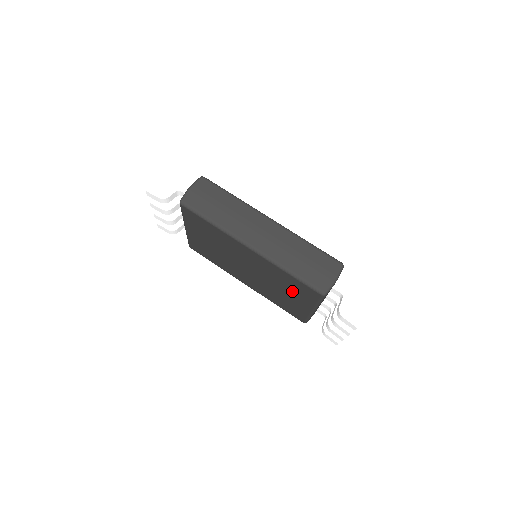
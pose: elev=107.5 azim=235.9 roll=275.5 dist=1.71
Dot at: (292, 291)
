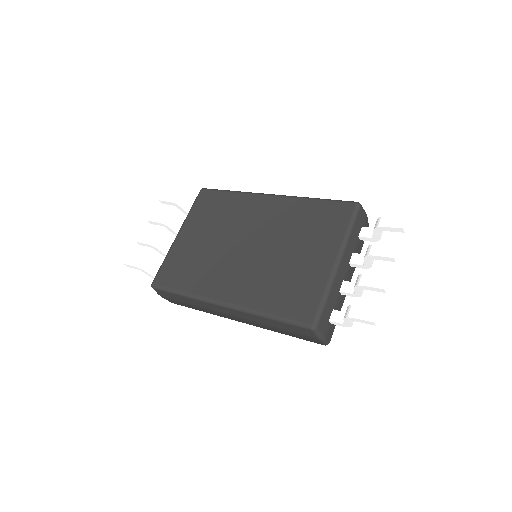
Dot at: (312, 236)
